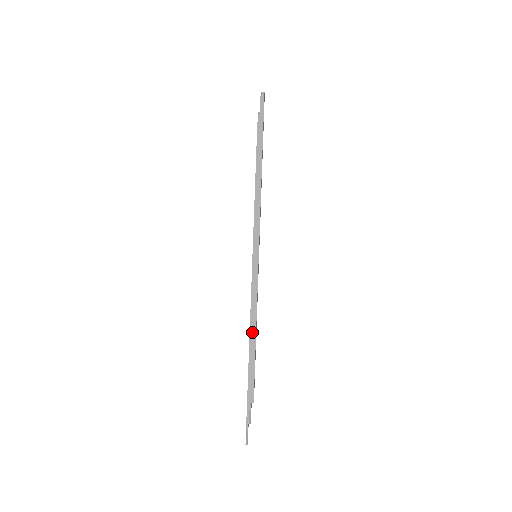
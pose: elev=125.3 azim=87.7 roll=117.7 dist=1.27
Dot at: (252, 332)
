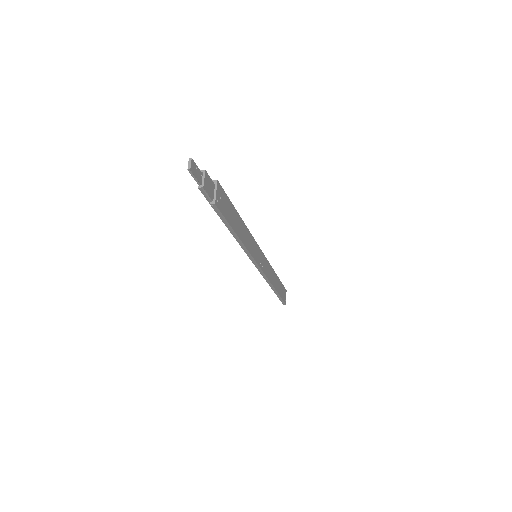
Dot at: occluded
